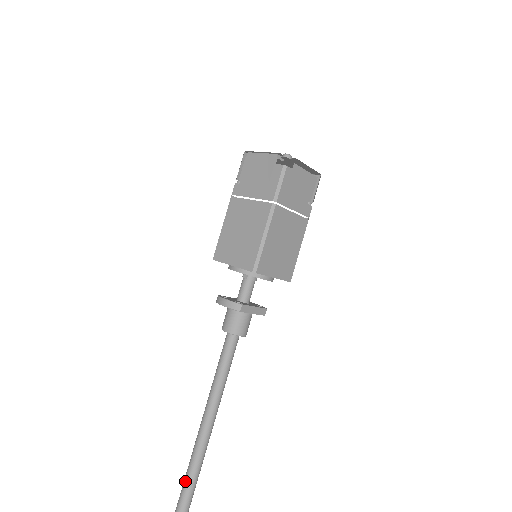
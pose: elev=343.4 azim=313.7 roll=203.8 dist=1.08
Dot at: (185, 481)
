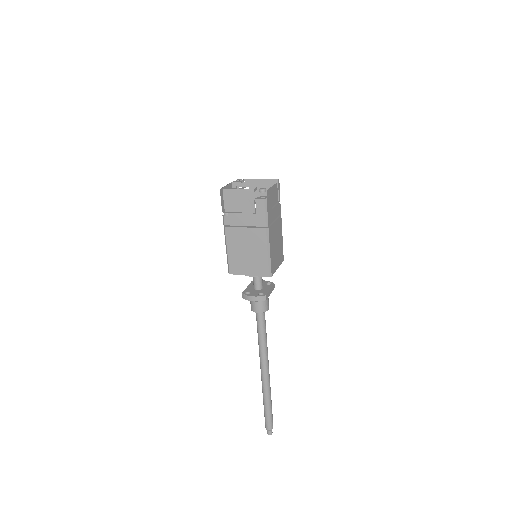
Dot at: (265, 399)
